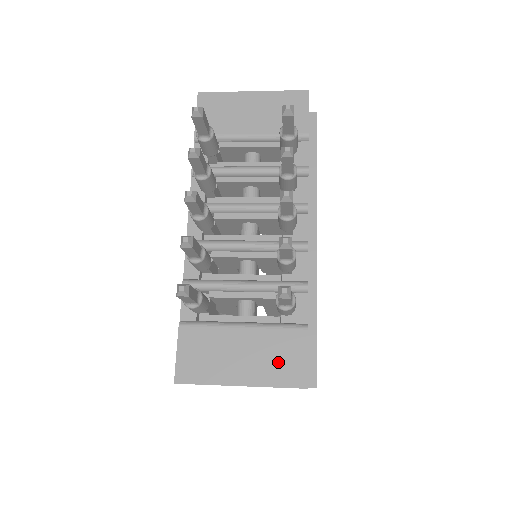
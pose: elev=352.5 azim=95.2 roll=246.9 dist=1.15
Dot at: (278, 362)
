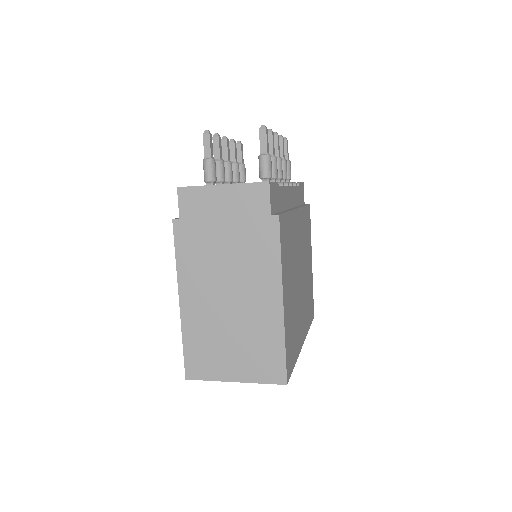
Dot at: occluded
